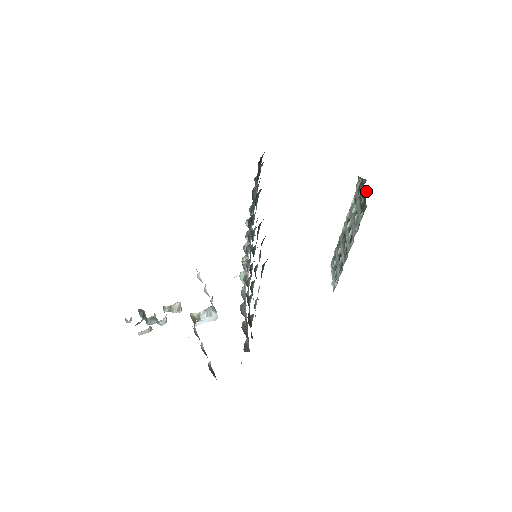
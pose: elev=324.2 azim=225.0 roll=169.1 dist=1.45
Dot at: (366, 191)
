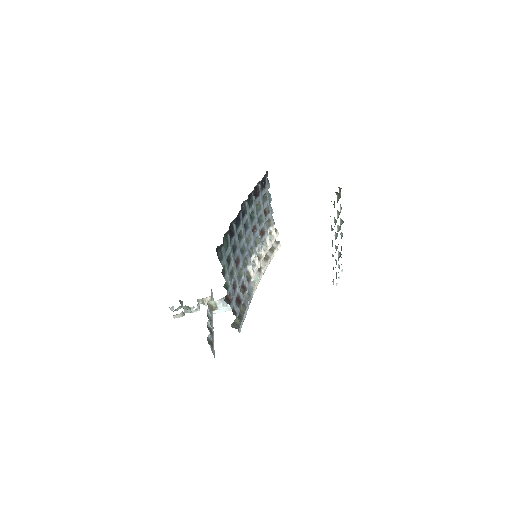
Dot at: occluded
